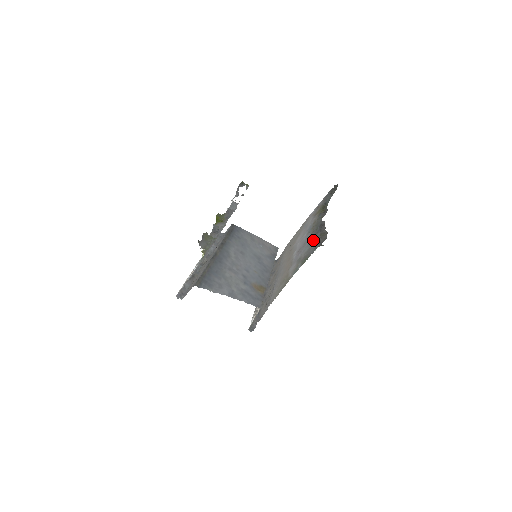
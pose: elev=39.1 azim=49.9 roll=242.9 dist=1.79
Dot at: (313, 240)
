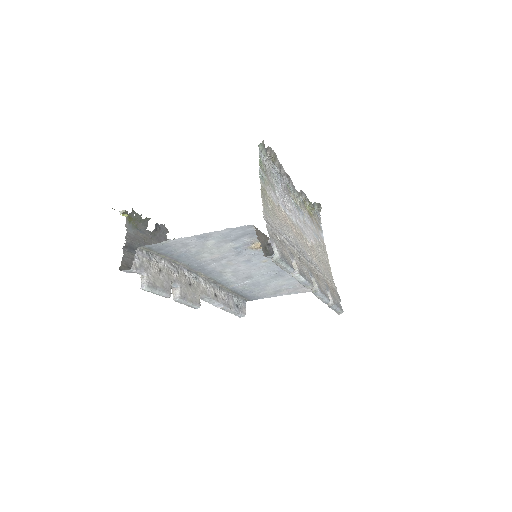
Dot at: (277, 176)
